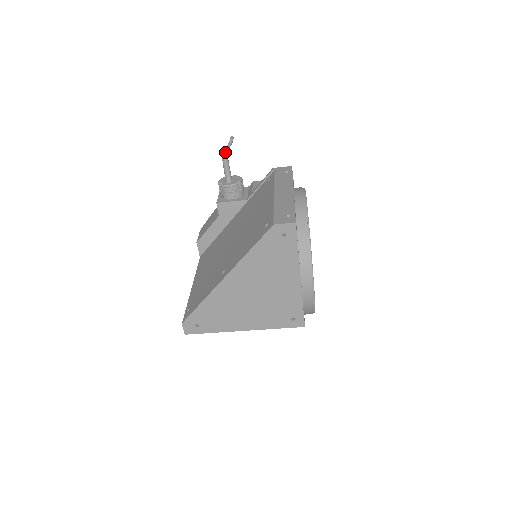
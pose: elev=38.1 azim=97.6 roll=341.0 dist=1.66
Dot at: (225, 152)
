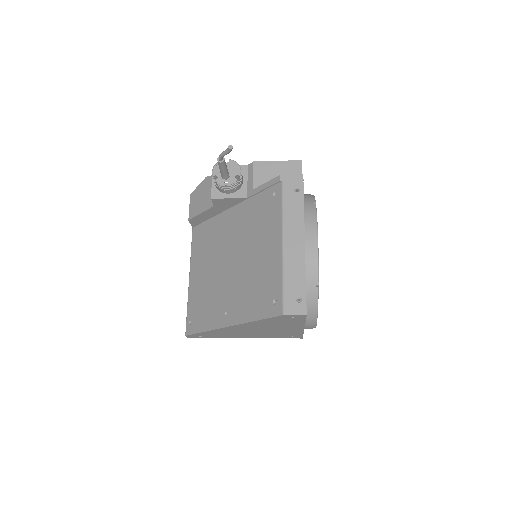
Dot at: (221, 157)
